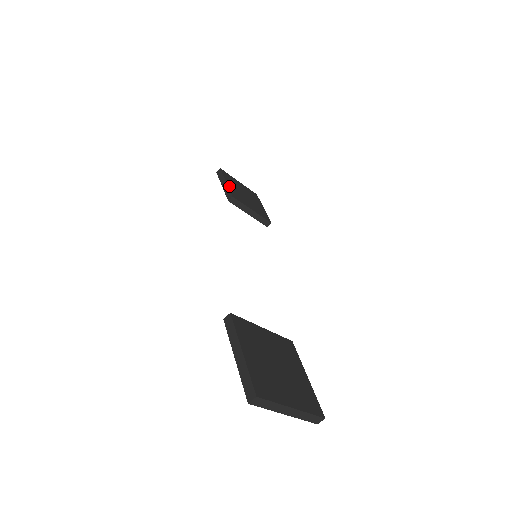
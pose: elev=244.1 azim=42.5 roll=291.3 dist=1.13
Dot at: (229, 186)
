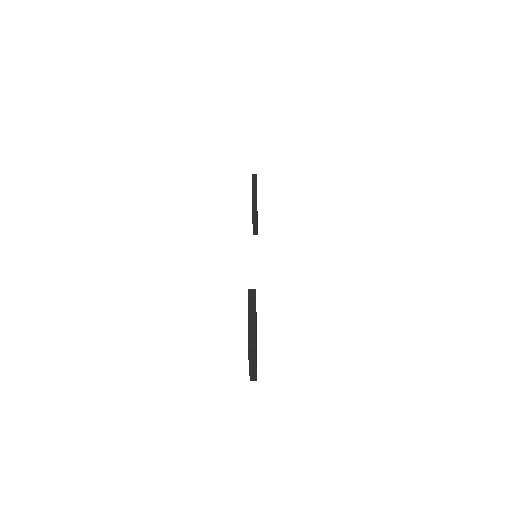
Dot at: occluded
